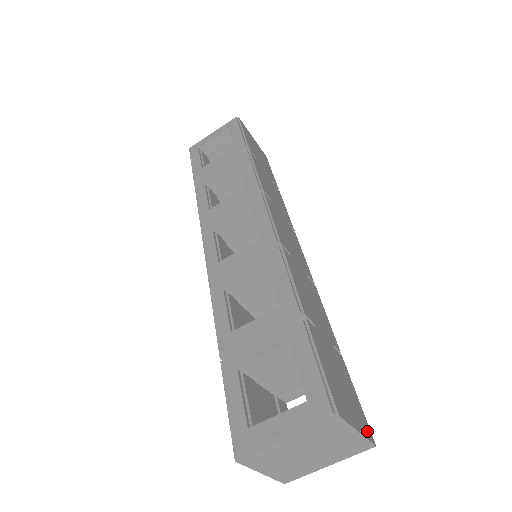
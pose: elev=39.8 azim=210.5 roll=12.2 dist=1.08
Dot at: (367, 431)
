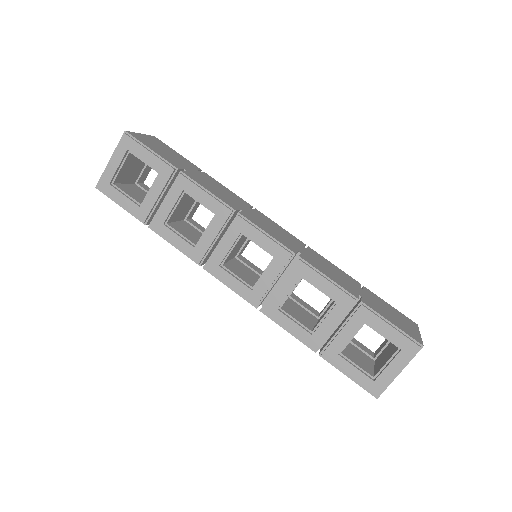
Dot at: (413, 323)
